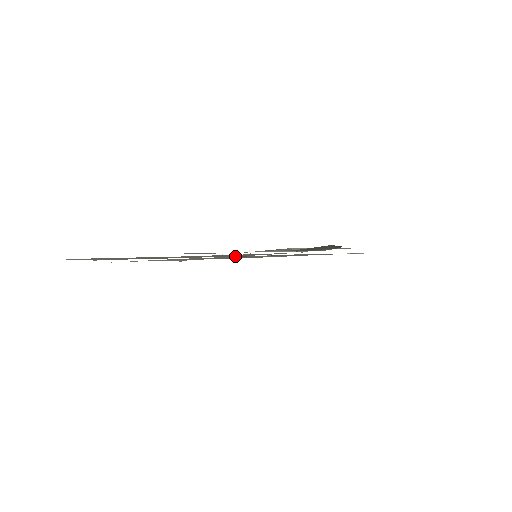
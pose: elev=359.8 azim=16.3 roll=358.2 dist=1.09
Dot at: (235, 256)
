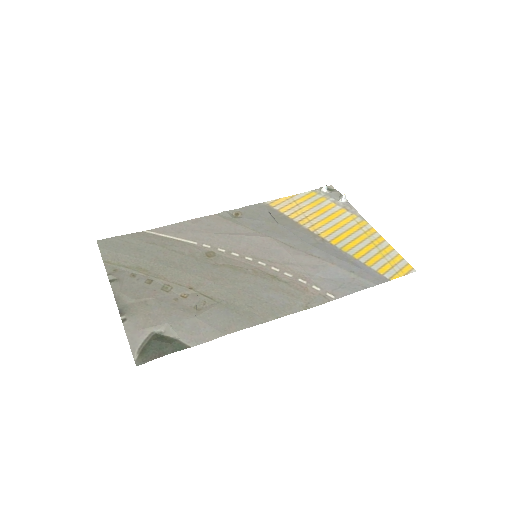
Dot at: (275, 229)
